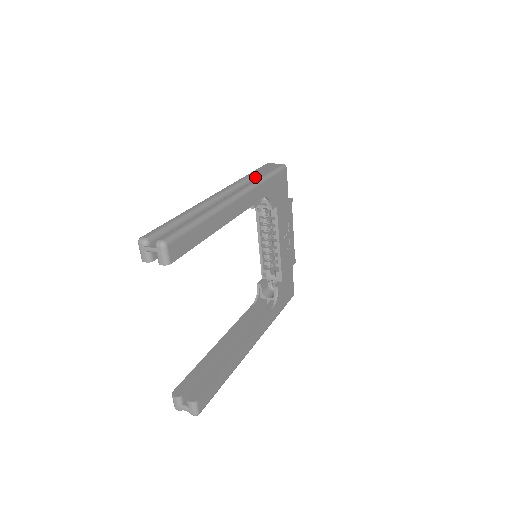
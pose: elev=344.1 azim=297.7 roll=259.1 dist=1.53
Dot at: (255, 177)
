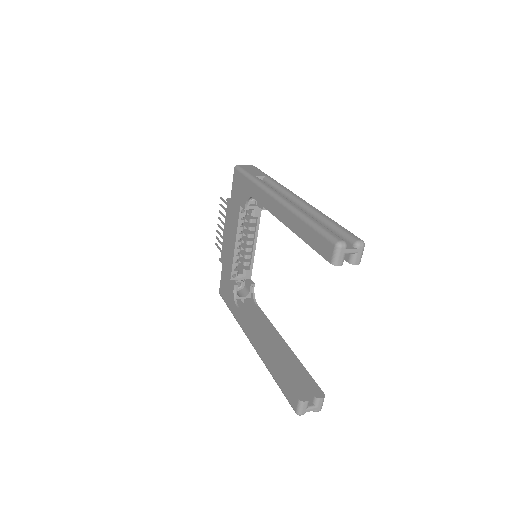
Dot at: occluded
